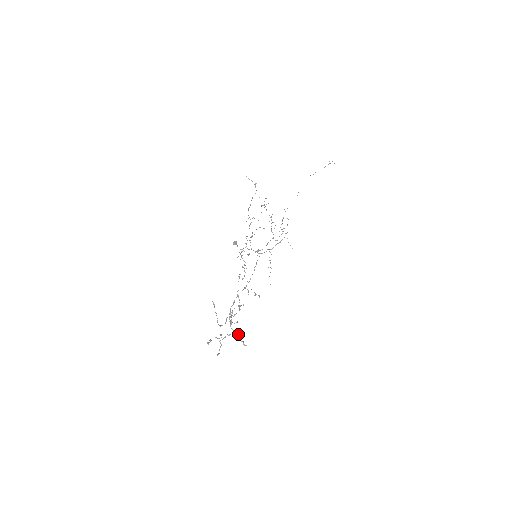
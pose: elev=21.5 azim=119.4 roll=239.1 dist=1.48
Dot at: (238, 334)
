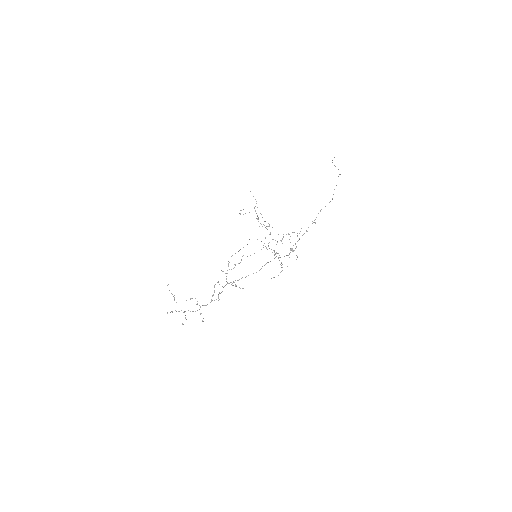
Dot at: (201, 313)
